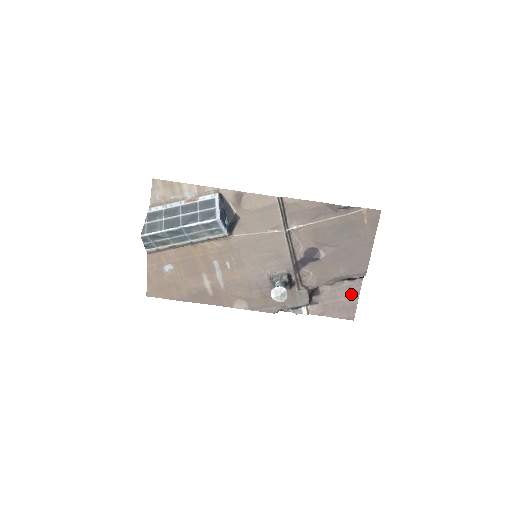
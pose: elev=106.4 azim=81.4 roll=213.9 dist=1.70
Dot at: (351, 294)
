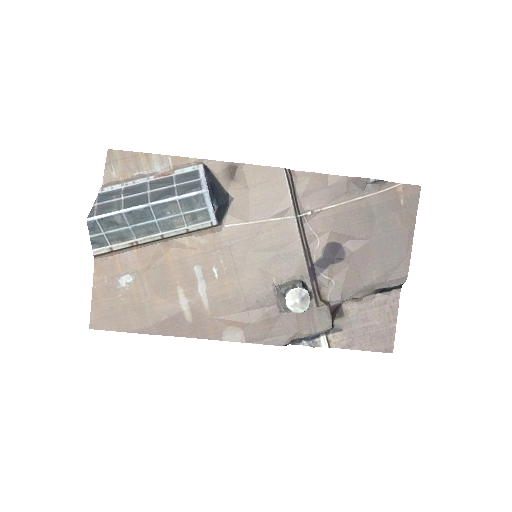
Dot at: (386, 313)
